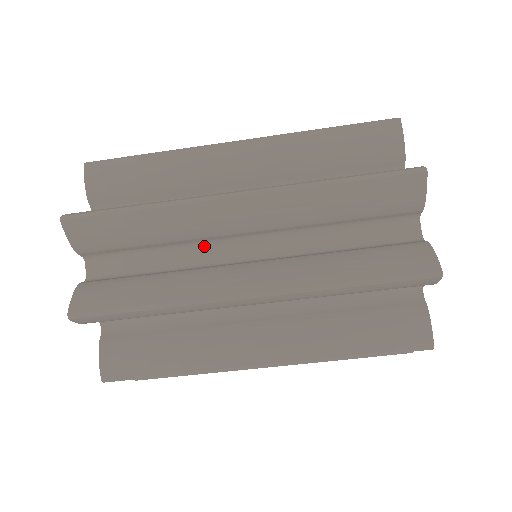
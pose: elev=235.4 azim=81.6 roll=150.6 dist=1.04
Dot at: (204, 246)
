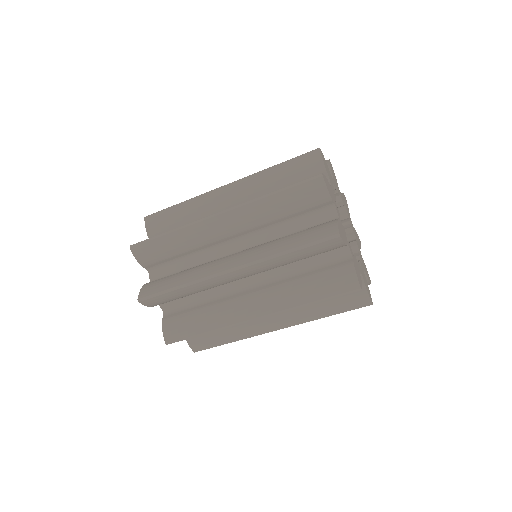
Dot at: occluded
